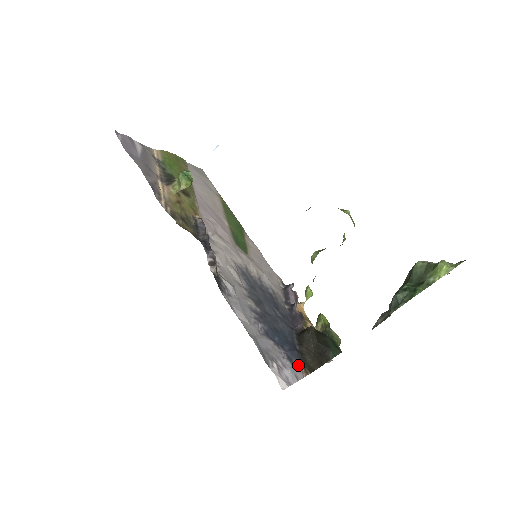
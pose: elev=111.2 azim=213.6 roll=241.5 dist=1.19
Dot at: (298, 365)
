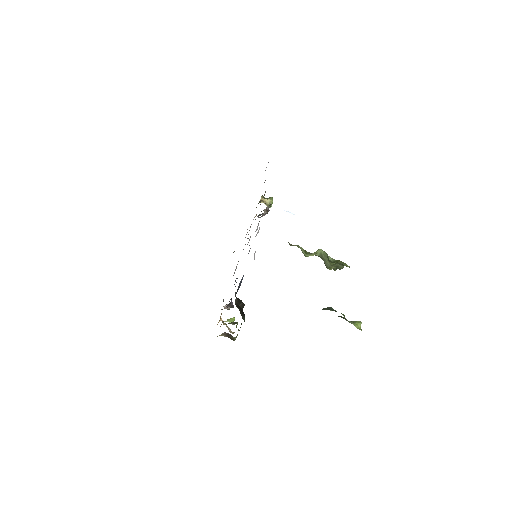
Dot at: occluded
